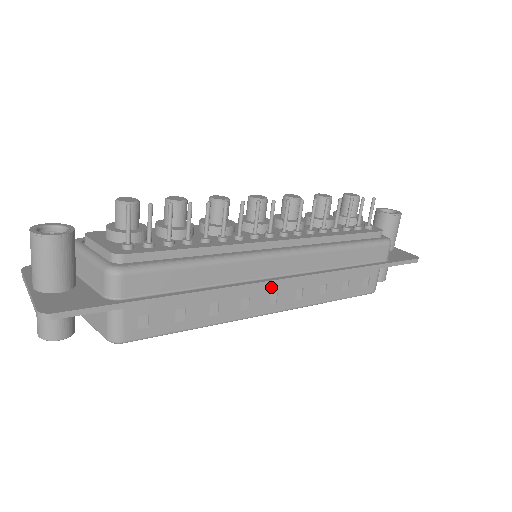
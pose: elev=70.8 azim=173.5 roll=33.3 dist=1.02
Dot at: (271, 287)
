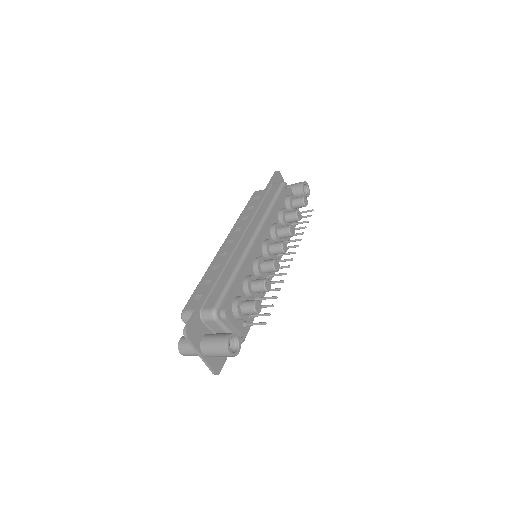
Dot at: occluded
